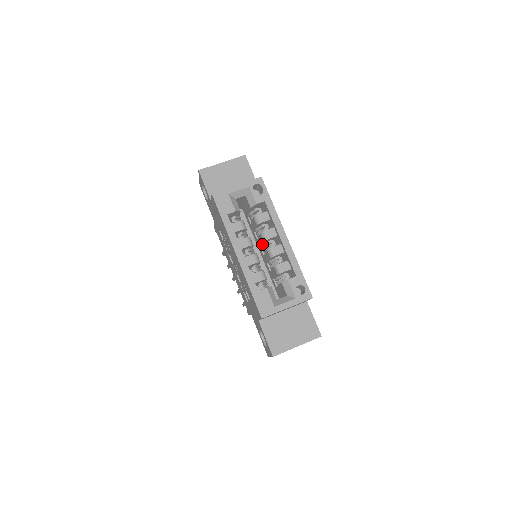
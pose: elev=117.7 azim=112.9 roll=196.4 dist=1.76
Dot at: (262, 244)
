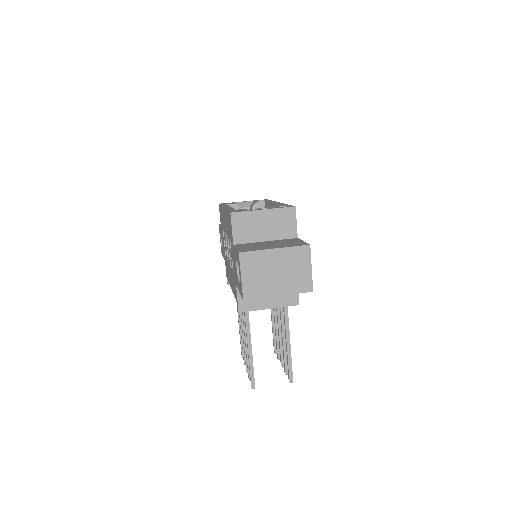
Dot at: occluded
